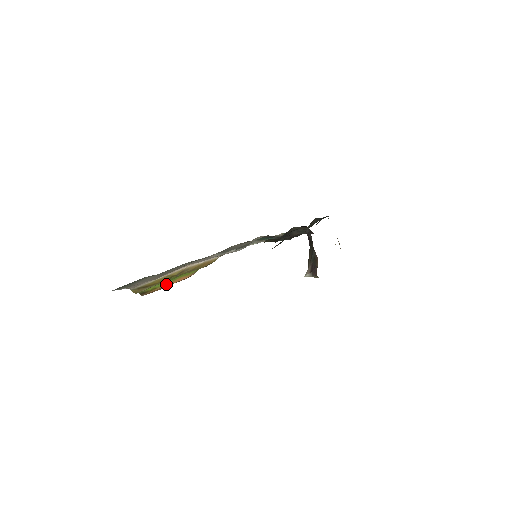
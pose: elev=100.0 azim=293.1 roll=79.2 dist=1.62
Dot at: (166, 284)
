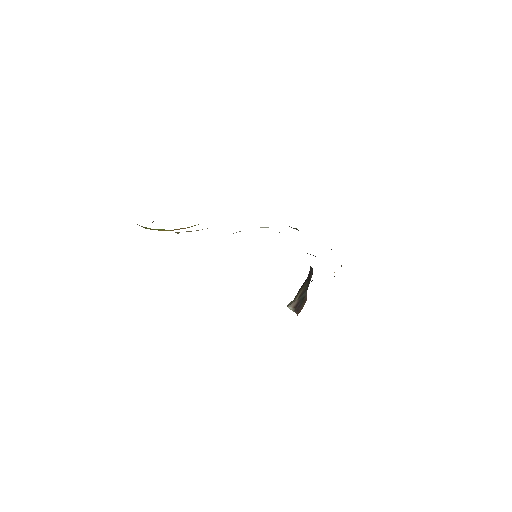
Dot at: (165, 230)
